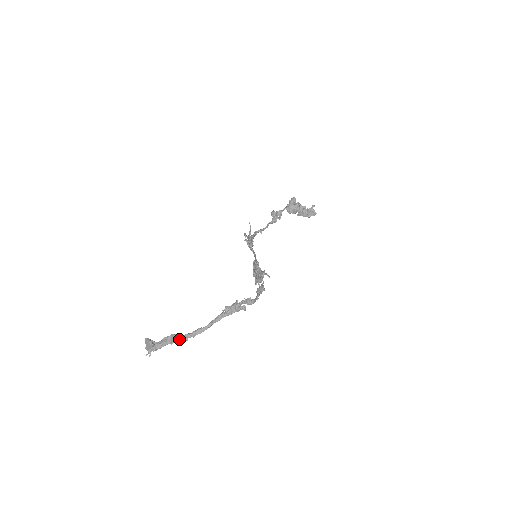
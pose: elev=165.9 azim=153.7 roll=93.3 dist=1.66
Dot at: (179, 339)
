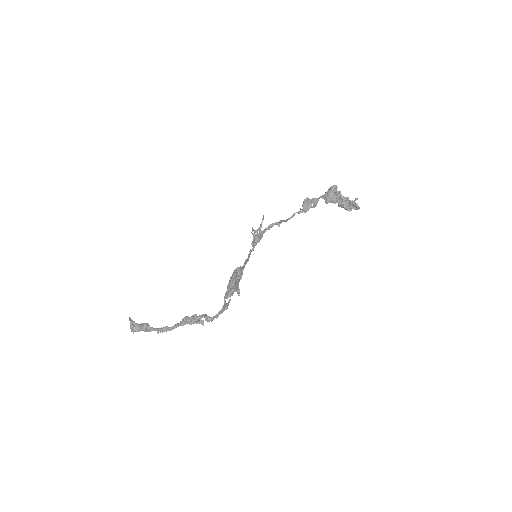
Dot at: (150, 330)
